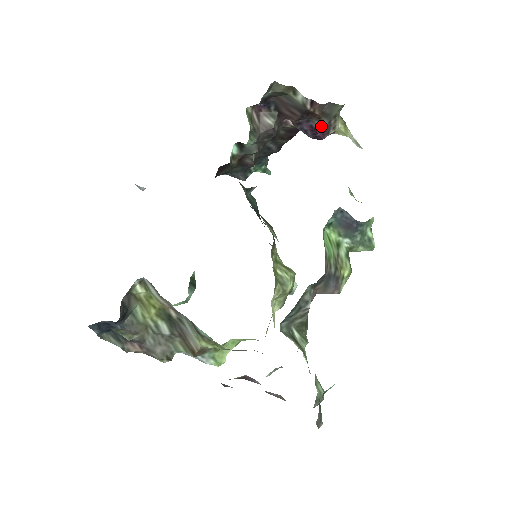
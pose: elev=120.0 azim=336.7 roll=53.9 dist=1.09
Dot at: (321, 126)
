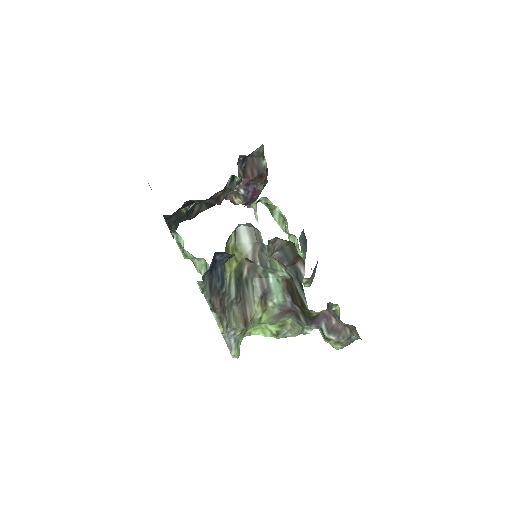
Dot at: (260, 190)
